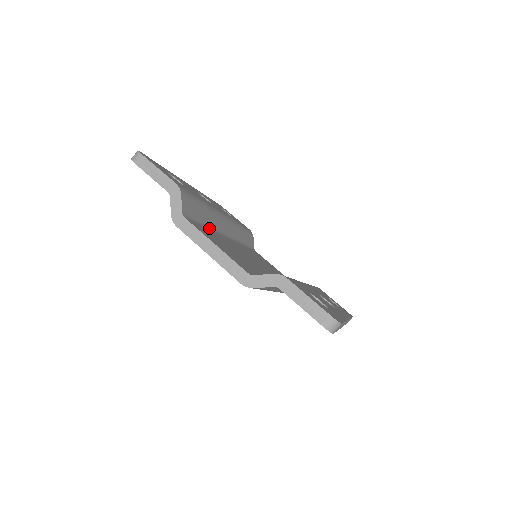
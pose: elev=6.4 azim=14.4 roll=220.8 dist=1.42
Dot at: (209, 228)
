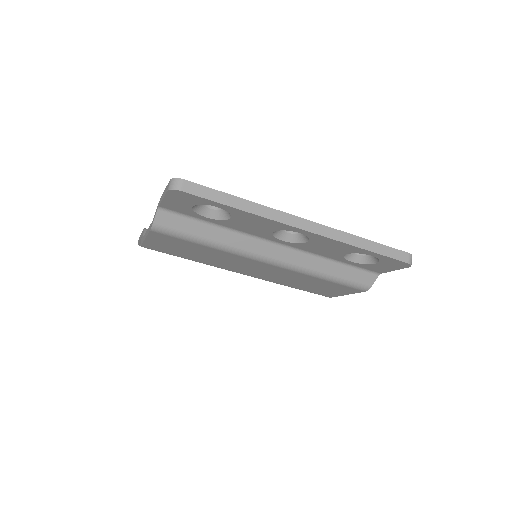
Dot at: occluded
